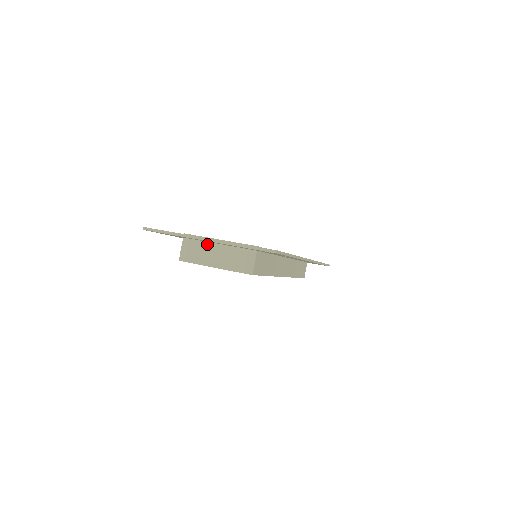
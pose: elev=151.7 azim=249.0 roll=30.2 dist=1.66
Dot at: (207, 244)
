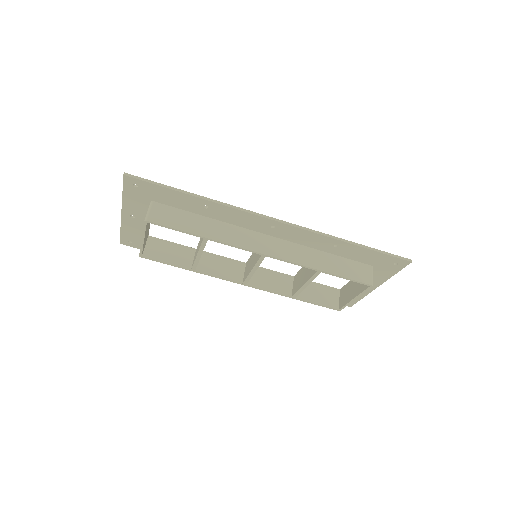
Dot at: occluded
